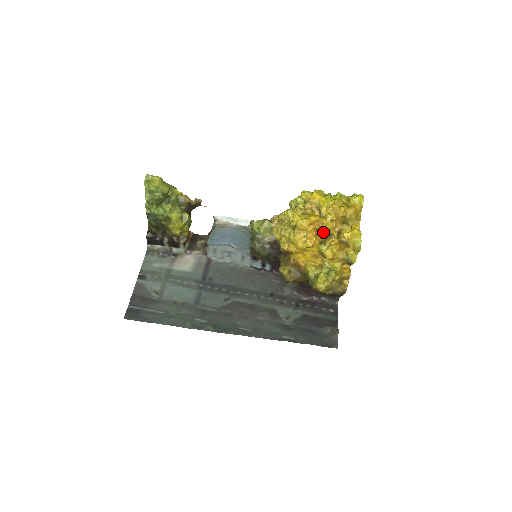
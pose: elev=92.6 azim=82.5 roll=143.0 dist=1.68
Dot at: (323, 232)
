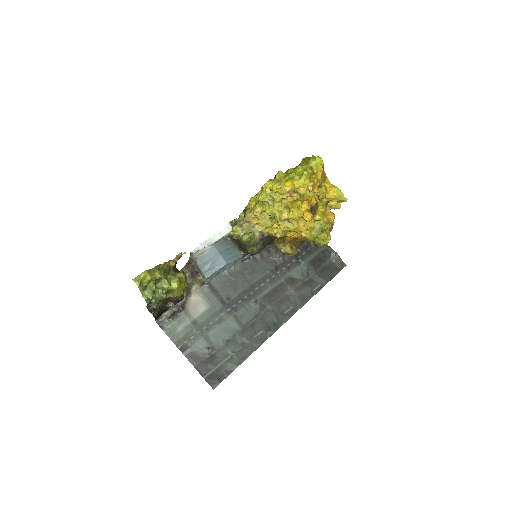
Dot at: (312, 208)
